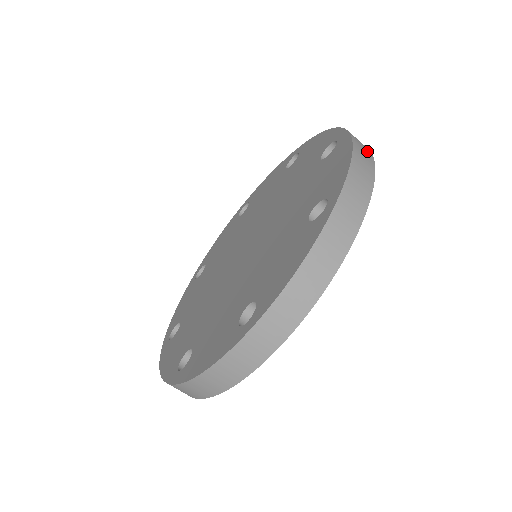
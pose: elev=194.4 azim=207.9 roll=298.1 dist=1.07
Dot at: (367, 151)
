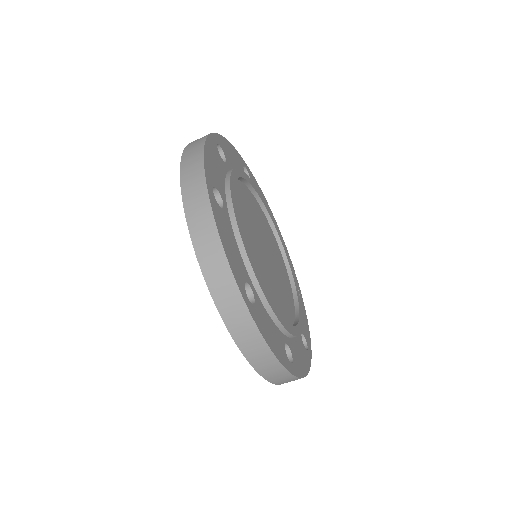
Dot at: (205, 214)
